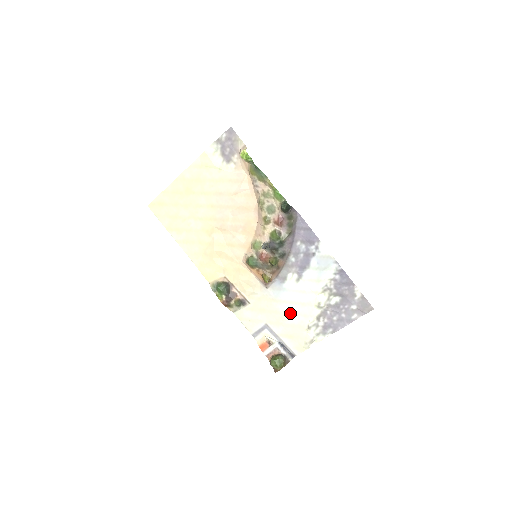
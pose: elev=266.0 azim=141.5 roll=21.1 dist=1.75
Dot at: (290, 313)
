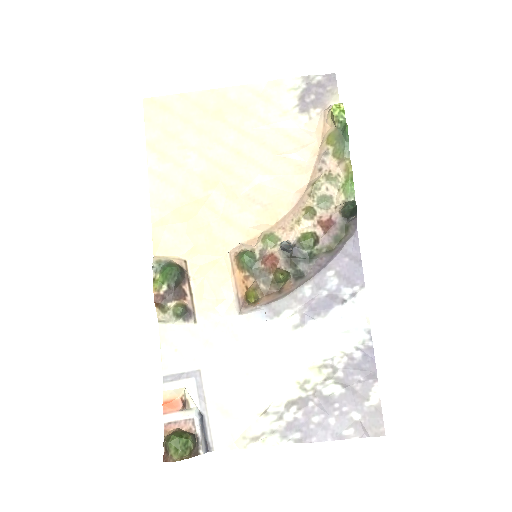
Dot at: (250, 373)
